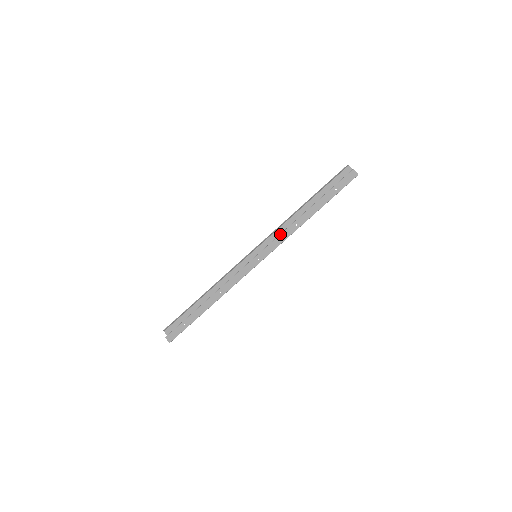
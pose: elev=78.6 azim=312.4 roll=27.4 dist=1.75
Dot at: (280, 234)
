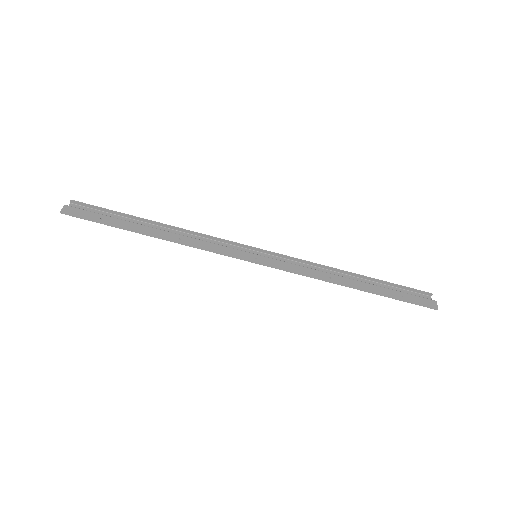
Dot at: occluded
